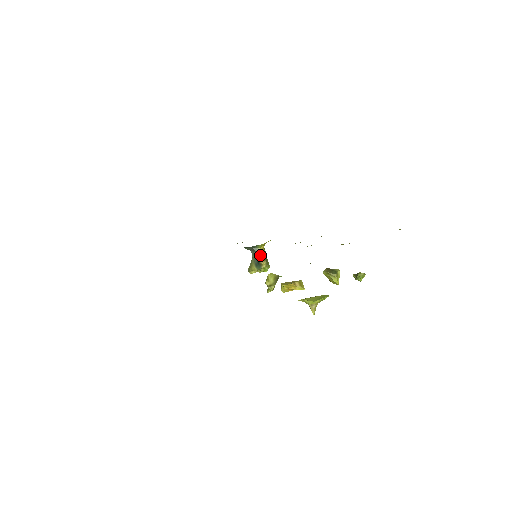
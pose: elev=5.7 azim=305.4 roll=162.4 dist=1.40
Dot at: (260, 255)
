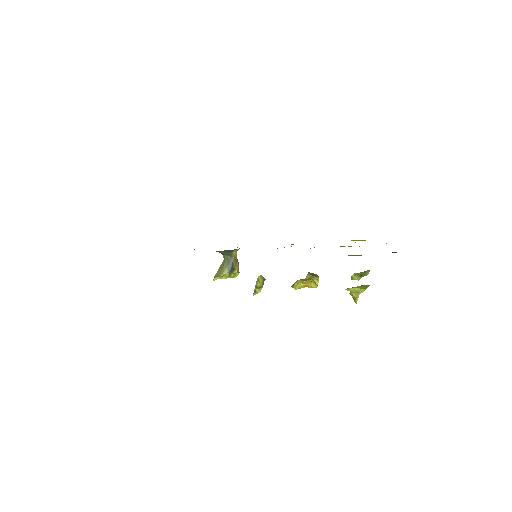
Dot at: (235, 260)
